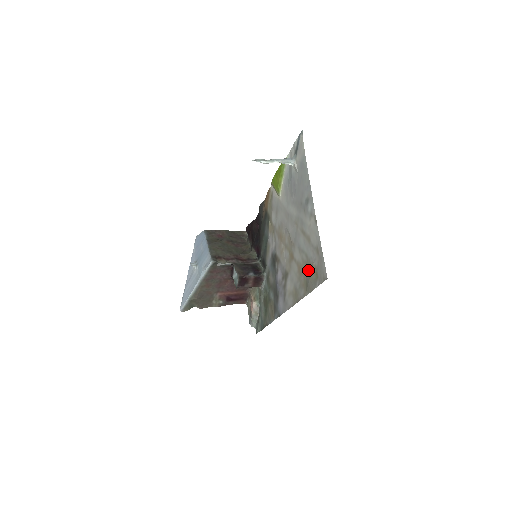
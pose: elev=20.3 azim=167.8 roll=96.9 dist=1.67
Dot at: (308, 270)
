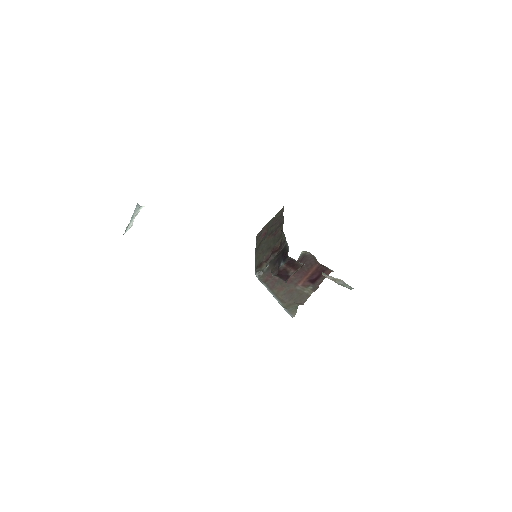
Dot at: occluded
